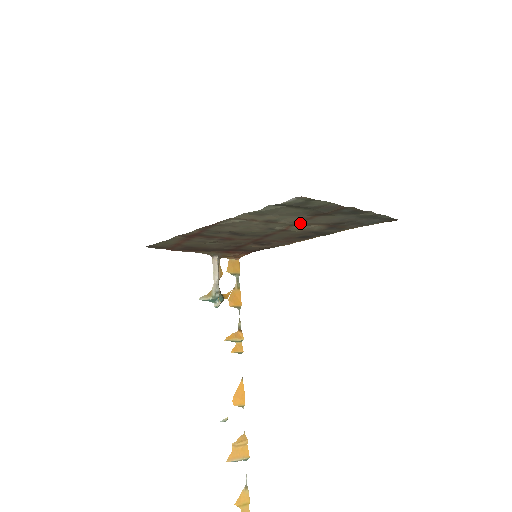
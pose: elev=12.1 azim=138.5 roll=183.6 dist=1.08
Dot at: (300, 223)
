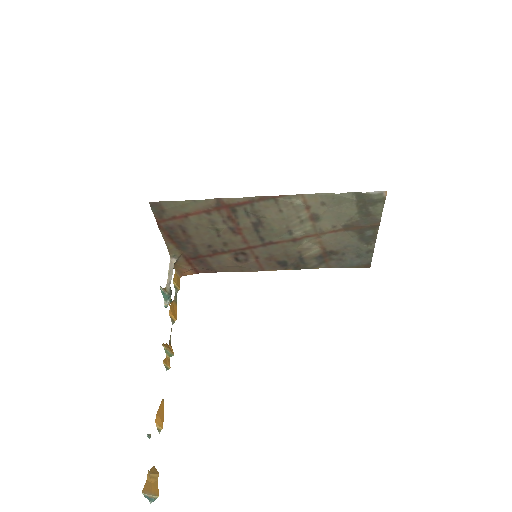
Dot at: (320, 235)
